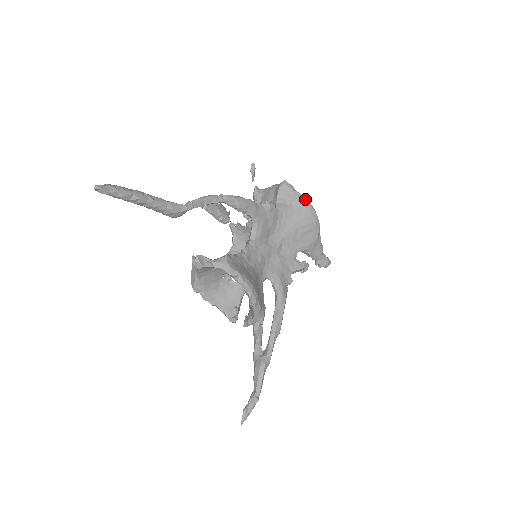
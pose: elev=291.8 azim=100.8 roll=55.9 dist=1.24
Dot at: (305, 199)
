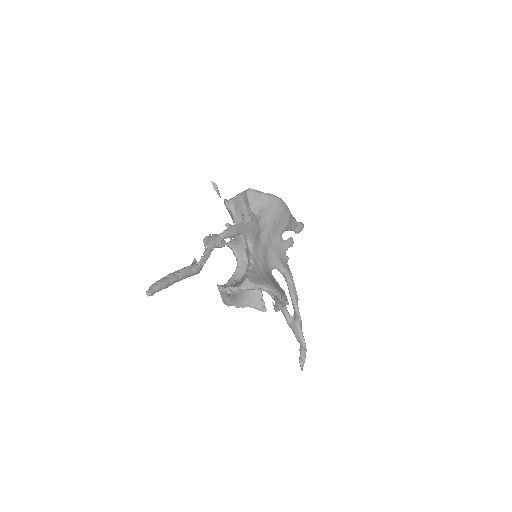
Dot at: (270, 195)
